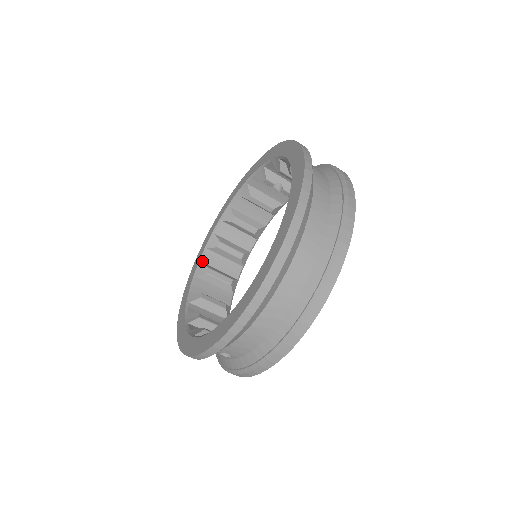
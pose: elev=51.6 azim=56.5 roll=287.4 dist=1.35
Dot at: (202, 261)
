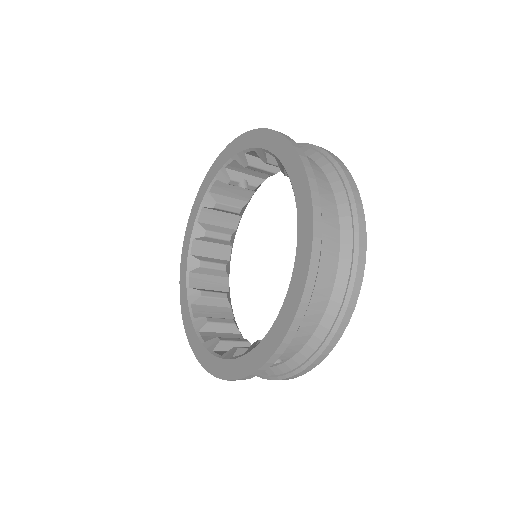
Dot at: (190, 287)
